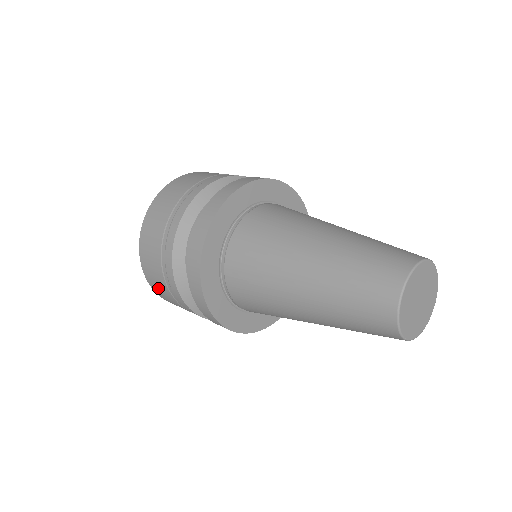
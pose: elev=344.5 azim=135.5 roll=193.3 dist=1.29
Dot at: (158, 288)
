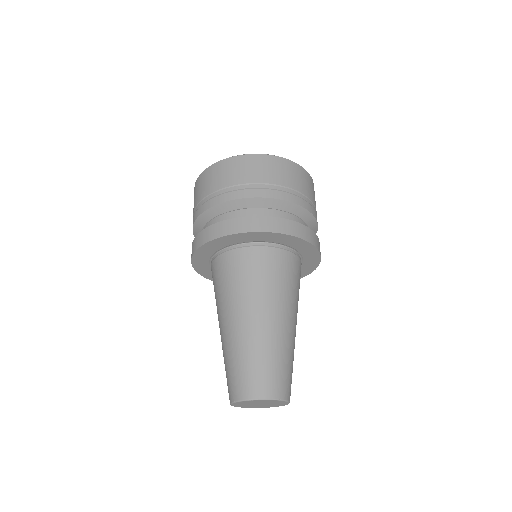
Dot at: occluded
